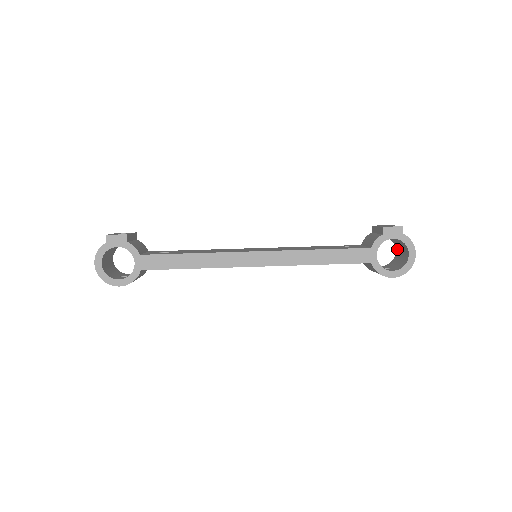
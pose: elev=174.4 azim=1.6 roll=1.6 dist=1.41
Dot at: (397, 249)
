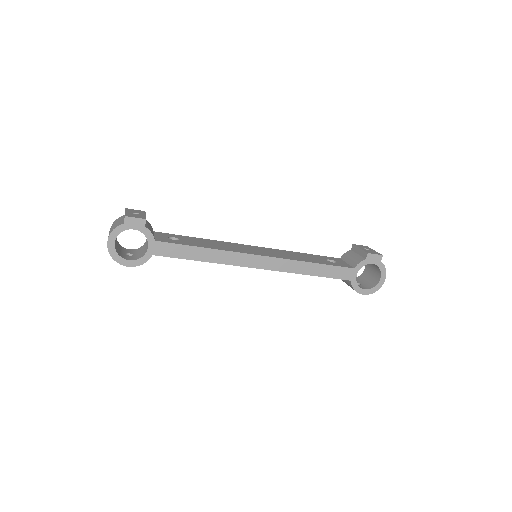
Dot at: (367, 267)
